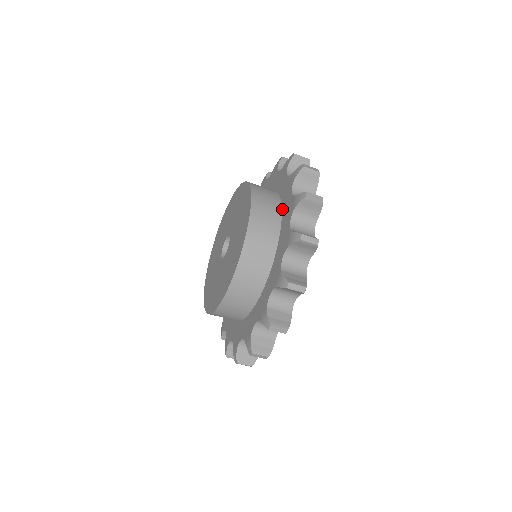
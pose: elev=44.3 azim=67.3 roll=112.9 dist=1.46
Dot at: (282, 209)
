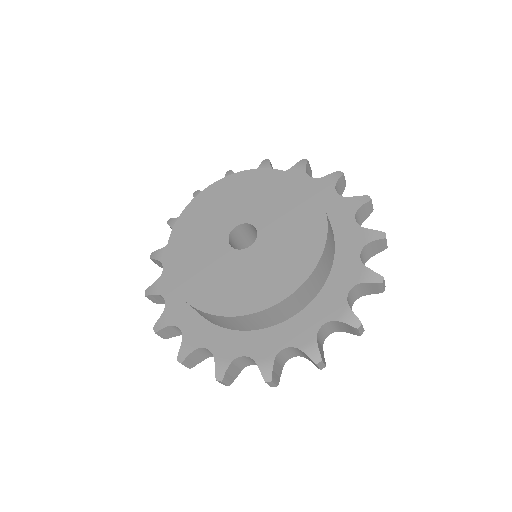
Dot at: (336, 257)
